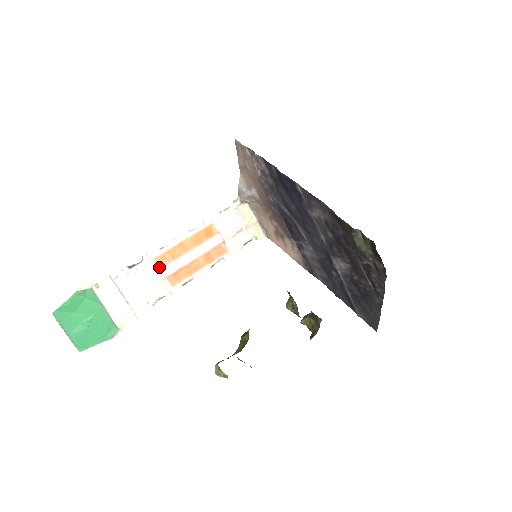
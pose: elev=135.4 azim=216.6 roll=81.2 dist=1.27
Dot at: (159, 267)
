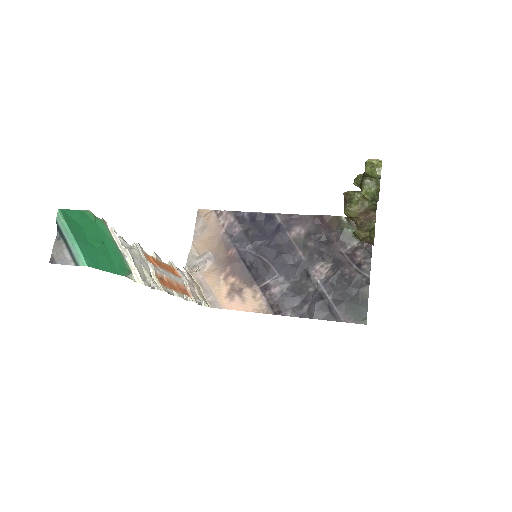
Dot at: (148, 261)
